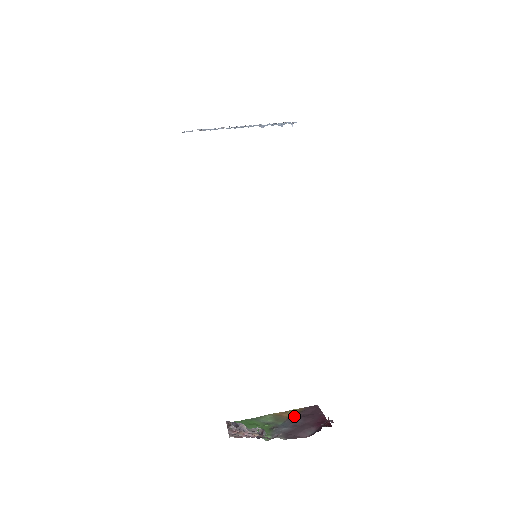
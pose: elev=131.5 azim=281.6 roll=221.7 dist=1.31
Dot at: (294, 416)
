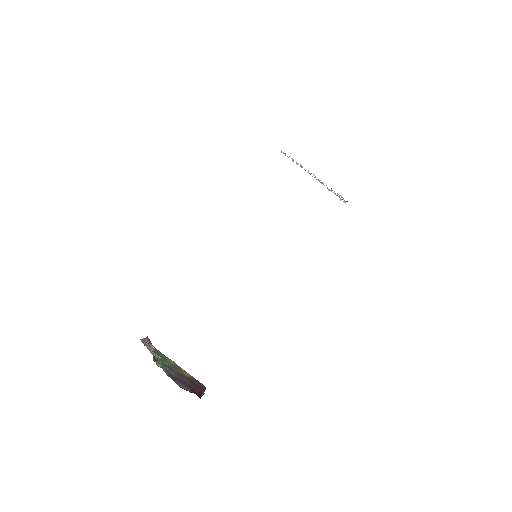
Dot at: (186, 376)
